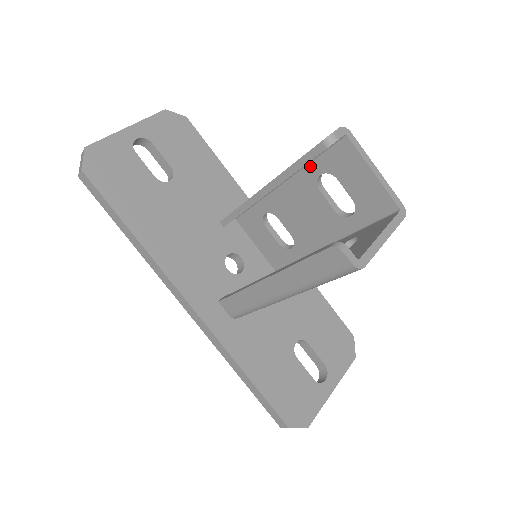
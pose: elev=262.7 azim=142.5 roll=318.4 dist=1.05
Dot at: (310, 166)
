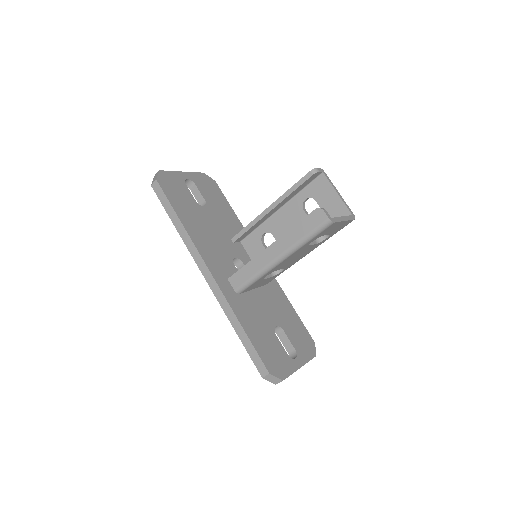
Dot at: (299, 194)
